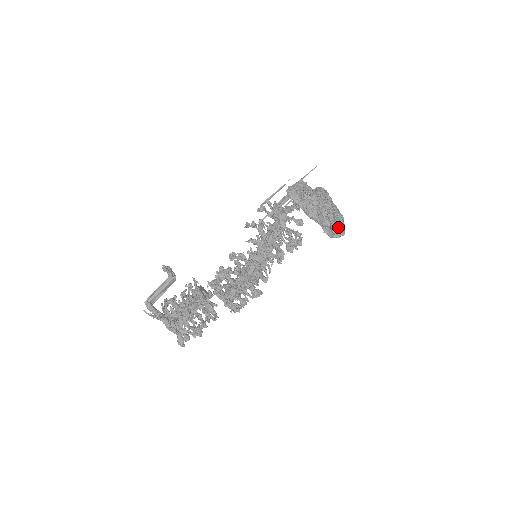
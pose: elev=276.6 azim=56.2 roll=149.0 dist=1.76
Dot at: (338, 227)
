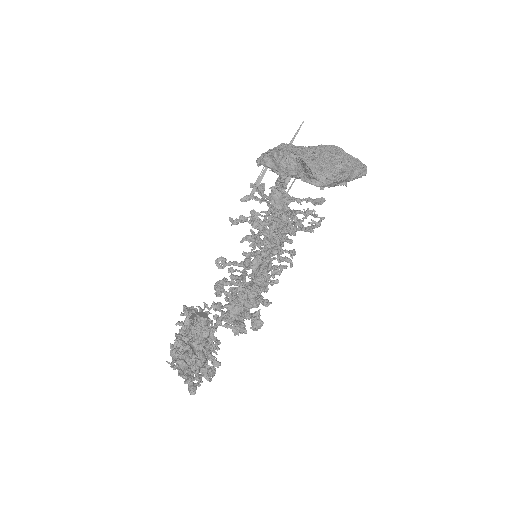
Dot at: (329, 170)
